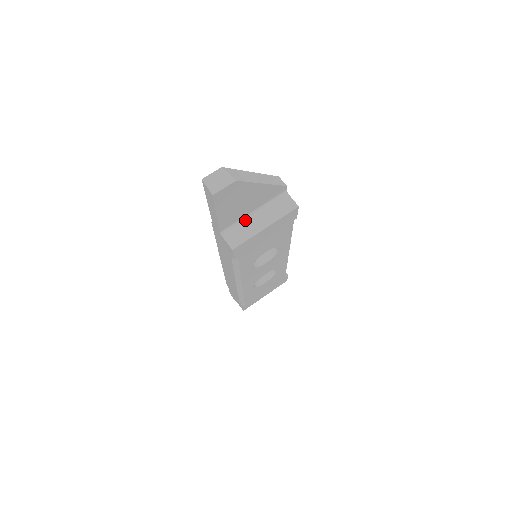
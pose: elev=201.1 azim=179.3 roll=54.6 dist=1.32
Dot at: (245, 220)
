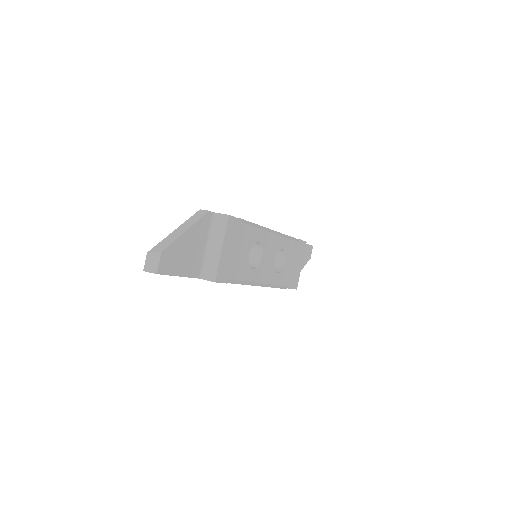
Dot at: (206, 256)
